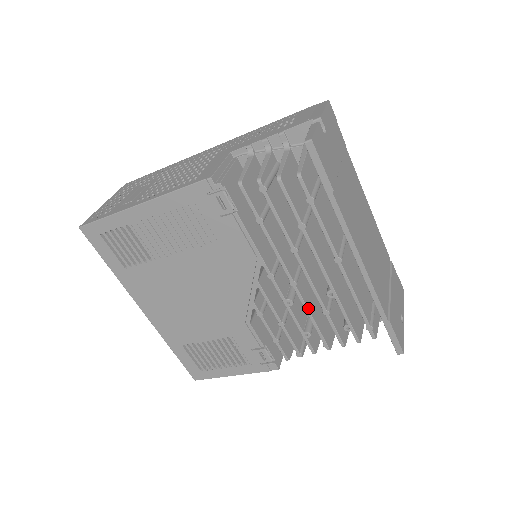
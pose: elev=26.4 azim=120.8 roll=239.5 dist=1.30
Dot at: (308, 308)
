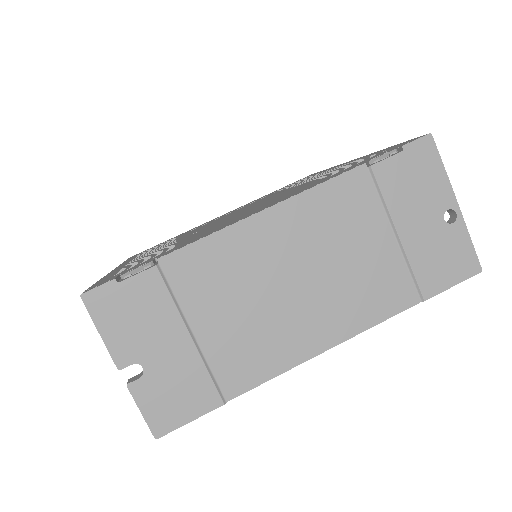
Dot at: occluded
